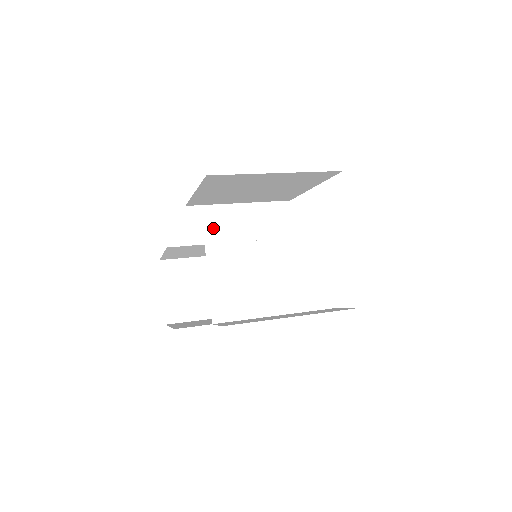
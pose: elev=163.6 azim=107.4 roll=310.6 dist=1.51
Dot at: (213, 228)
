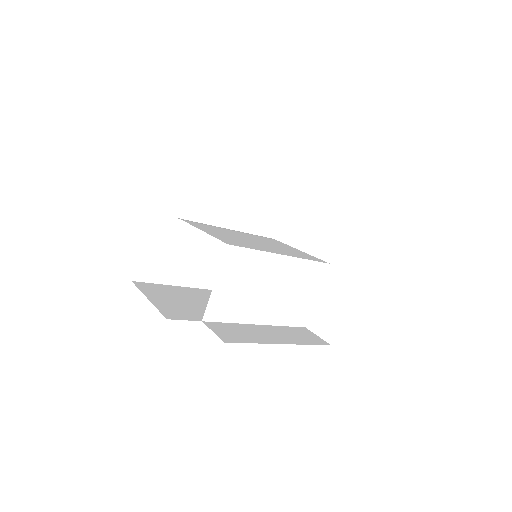
Dot at: (212, 194)
